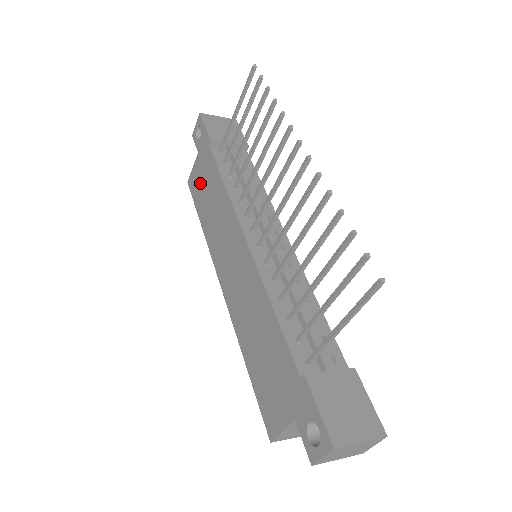
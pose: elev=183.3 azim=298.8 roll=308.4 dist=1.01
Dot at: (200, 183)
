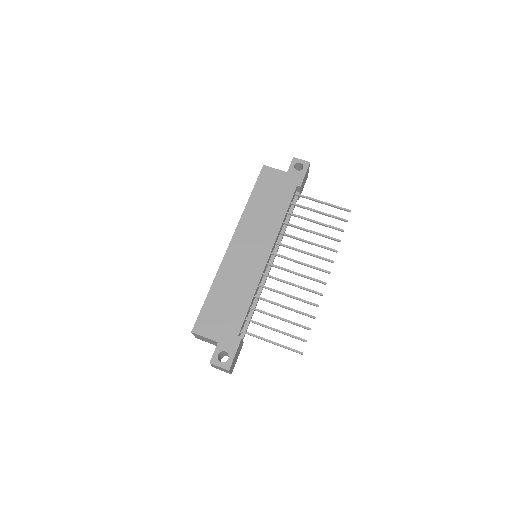
Dot at: (272, 185)
